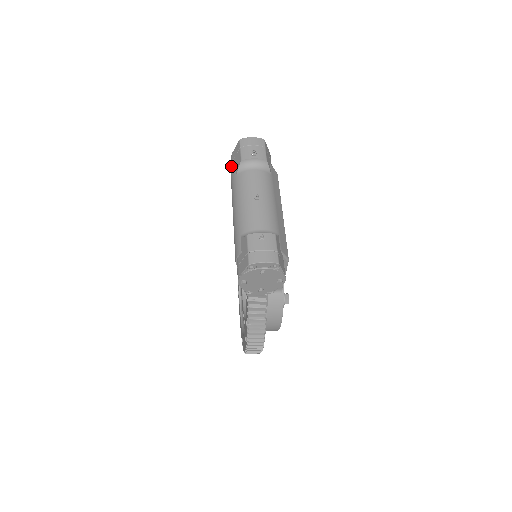
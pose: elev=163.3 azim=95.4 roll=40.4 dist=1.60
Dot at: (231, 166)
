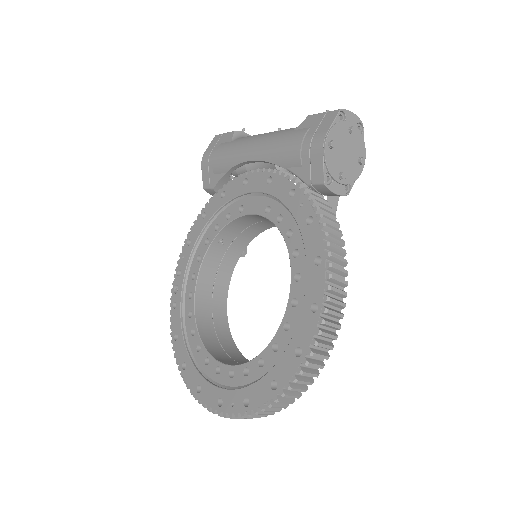
Dot at: (210, 155)
